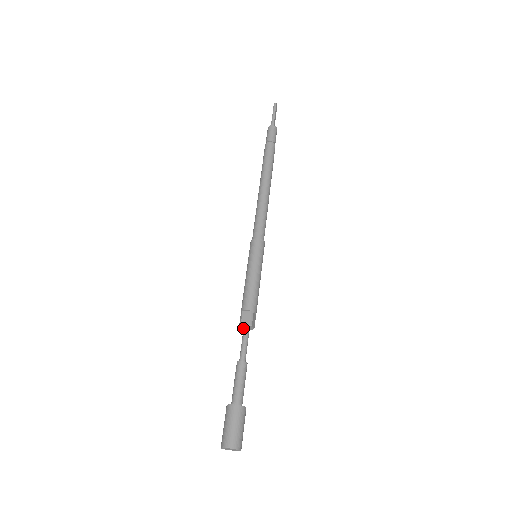
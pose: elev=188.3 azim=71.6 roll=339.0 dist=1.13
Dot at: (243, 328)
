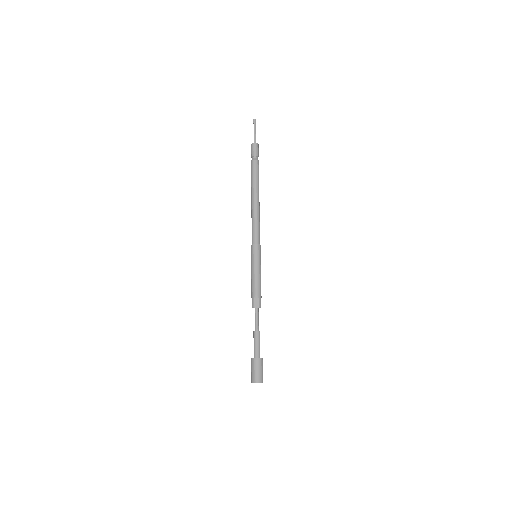
Dot at: occluded
